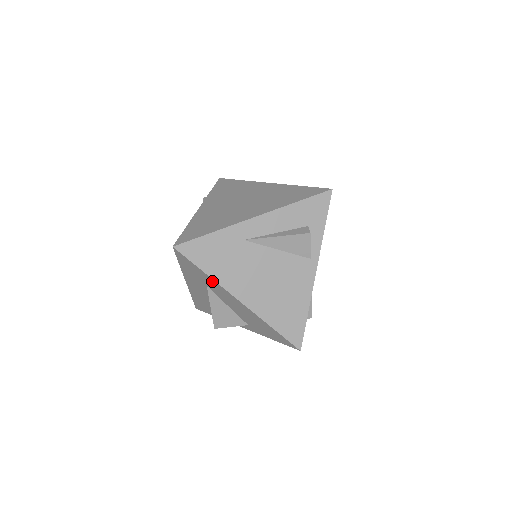
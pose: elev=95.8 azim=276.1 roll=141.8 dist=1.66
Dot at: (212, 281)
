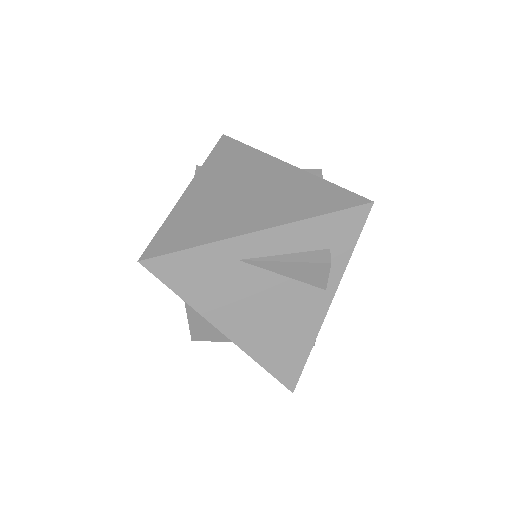
Dot at: occluded
